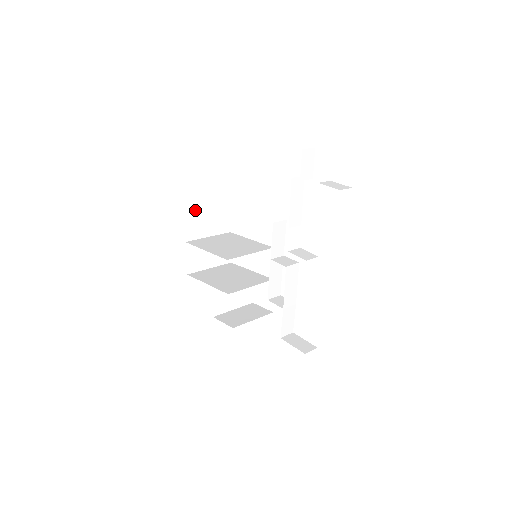
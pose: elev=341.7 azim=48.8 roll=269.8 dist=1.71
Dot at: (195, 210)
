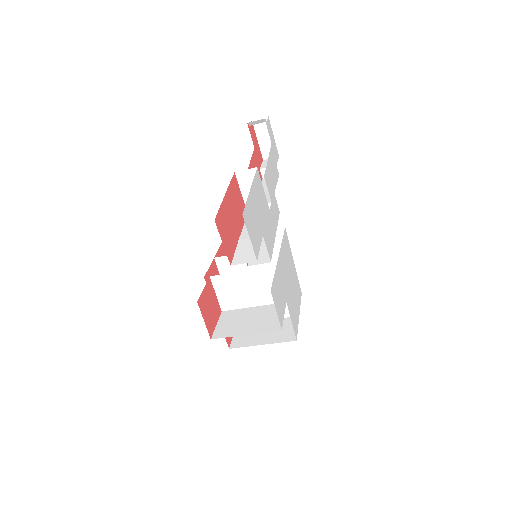
Dot at: occluded
